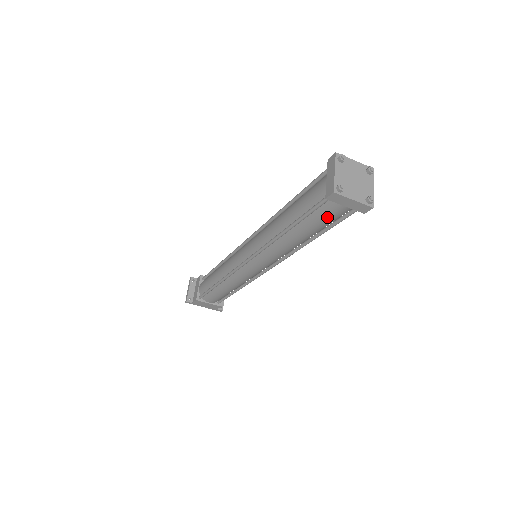
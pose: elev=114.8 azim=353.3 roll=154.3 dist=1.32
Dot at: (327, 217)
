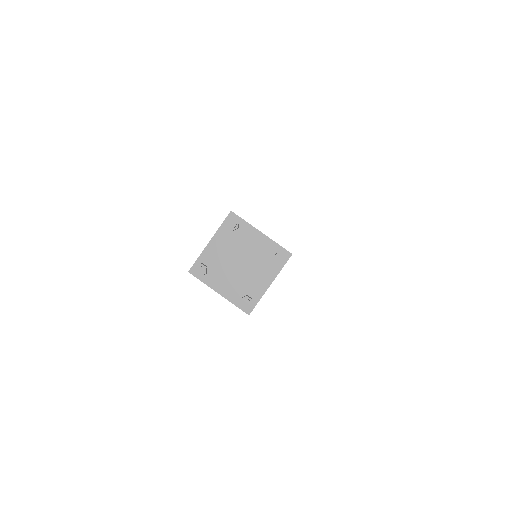
Dot at: occluded
